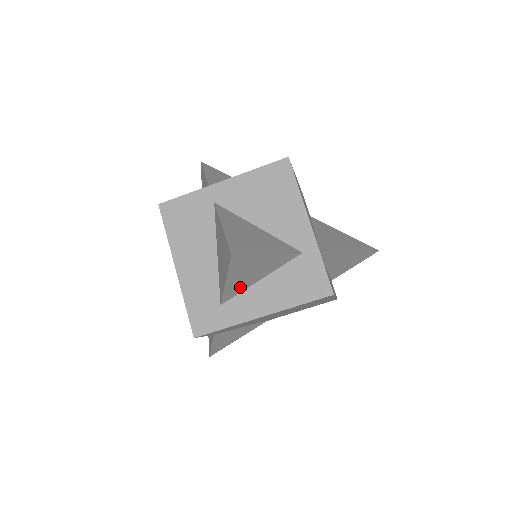
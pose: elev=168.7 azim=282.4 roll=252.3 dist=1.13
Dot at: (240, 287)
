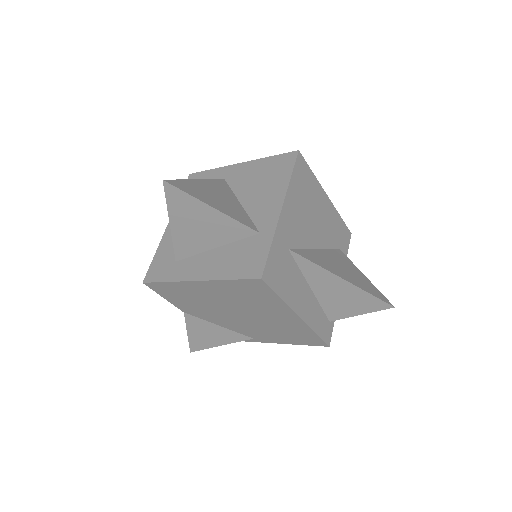
Dot at: (192, 245)
